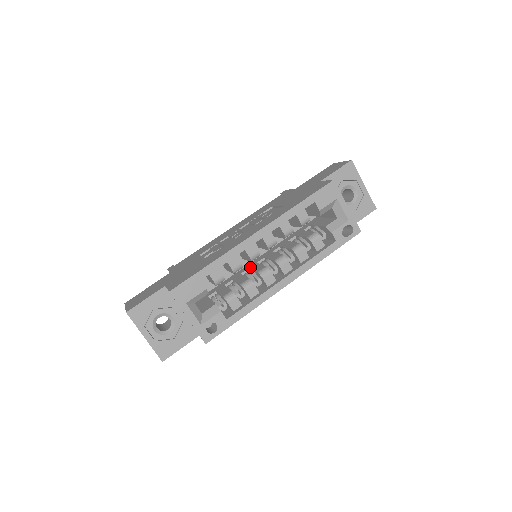
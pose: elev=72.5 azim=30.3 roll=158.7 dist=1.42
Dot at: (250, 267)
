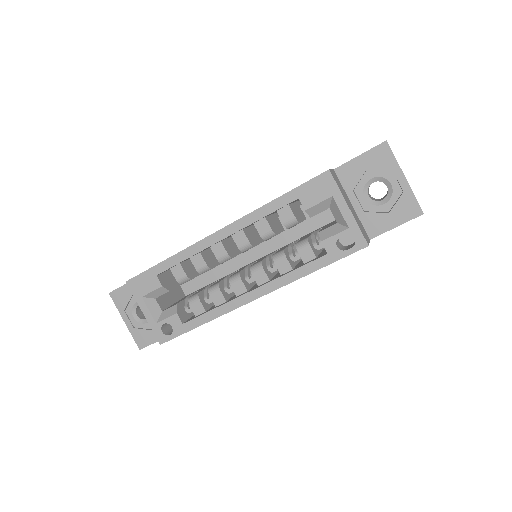
Dot at: (241, 268)
